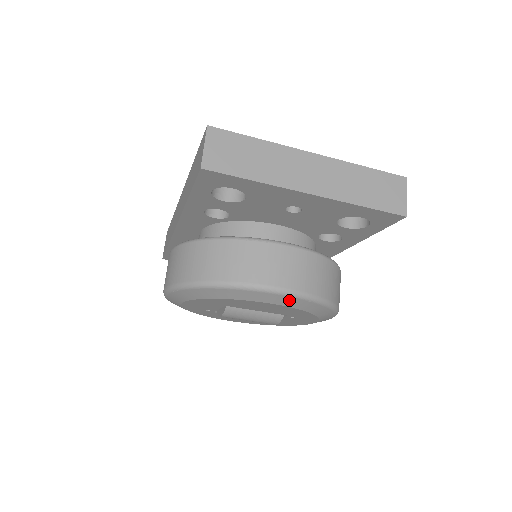
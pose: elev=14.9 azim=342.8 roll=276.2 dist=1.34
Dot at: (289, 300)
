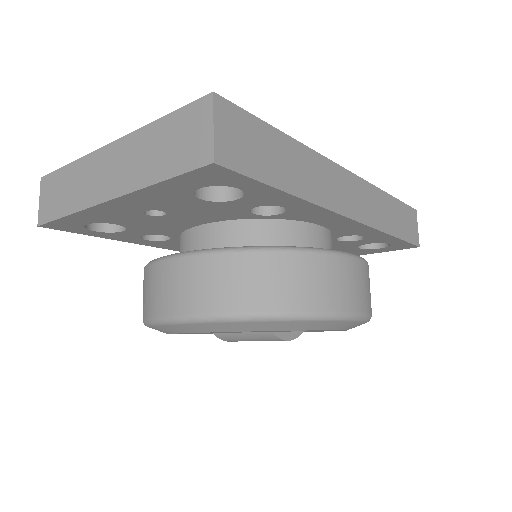
Dot at: (195, 327)
